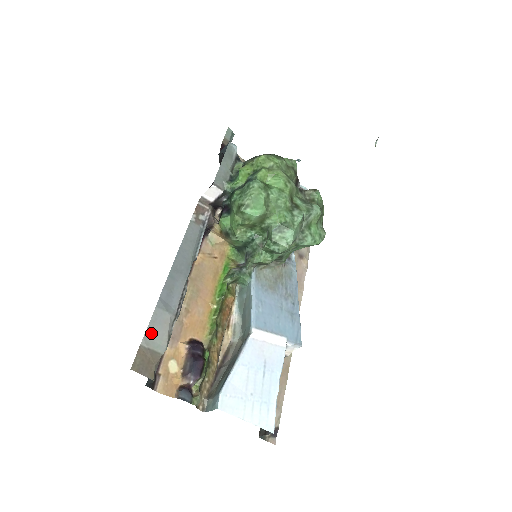
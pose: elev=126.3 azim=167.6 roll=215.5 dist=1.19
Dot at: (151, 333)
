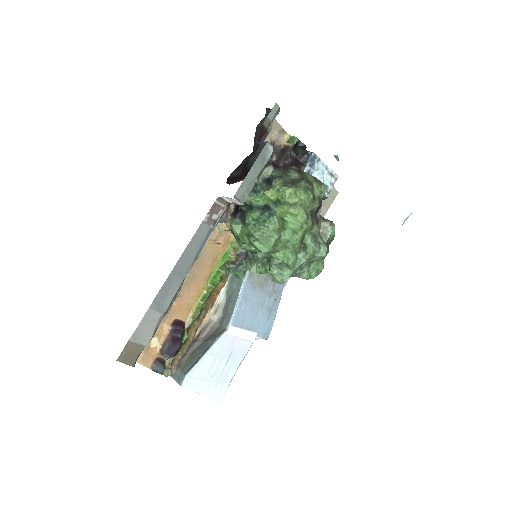
Dot at: (140, 330)
